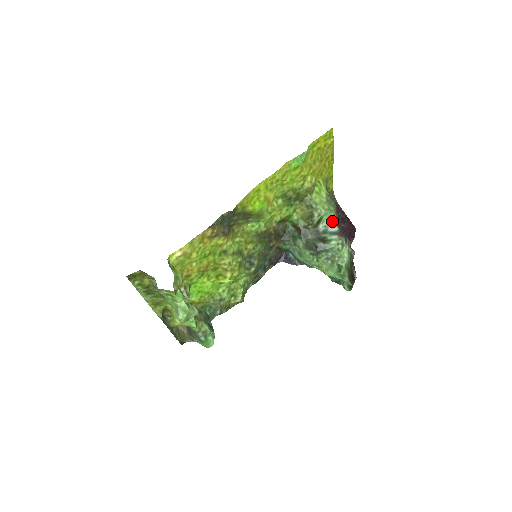
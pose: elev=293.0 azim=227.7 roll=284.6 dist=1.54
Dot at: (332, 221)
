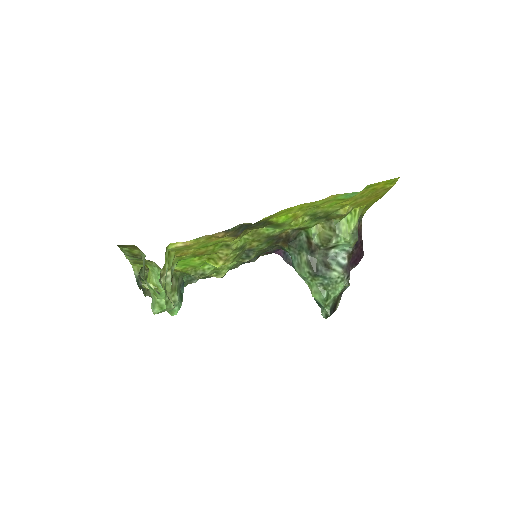
Dot at: (346, 252)
